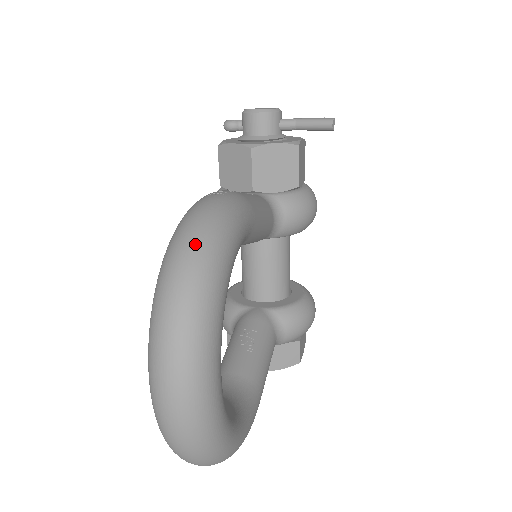
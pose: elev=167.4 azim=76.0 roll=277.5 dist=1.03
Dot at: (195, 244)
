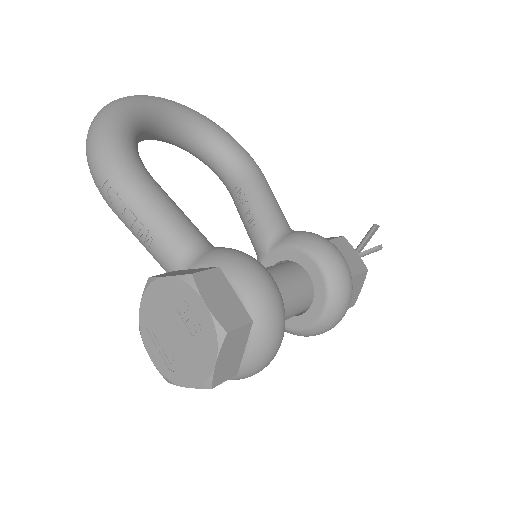
Dot at: occluded
